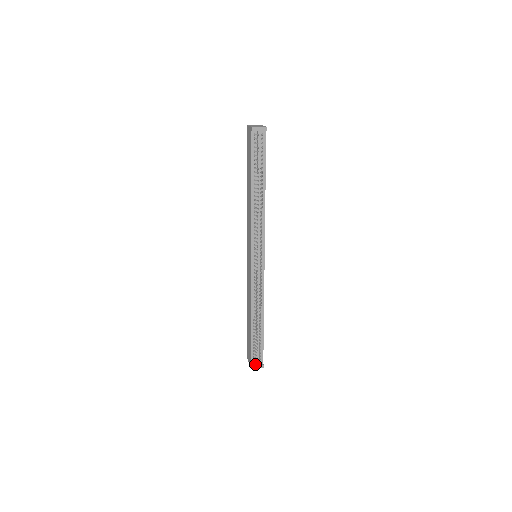
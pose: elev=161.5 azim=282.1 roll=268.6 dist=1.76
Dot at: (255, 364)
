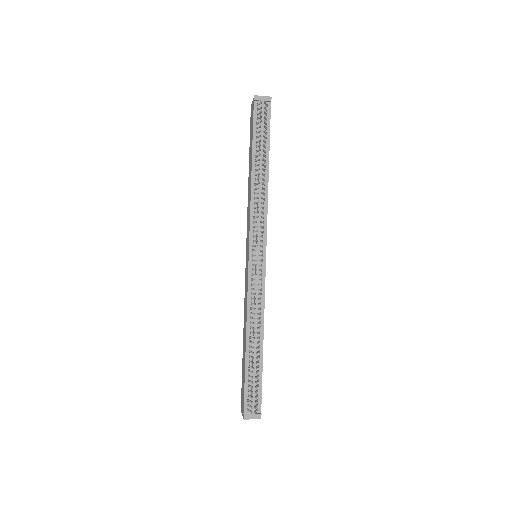
Dot at: (249, 411)
